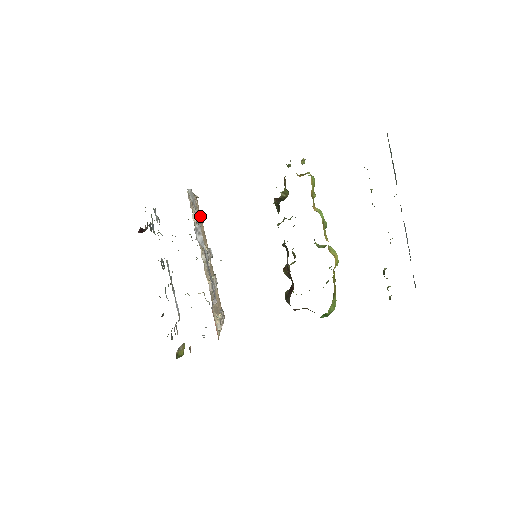
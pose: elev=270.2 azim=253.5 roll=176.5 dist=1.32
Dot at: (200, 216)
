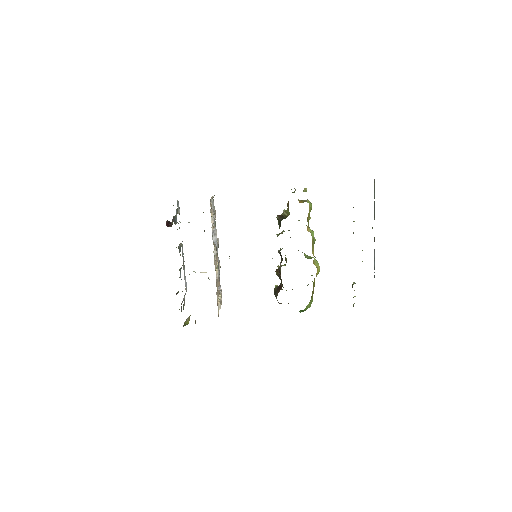
Dot at: (215, 214)
